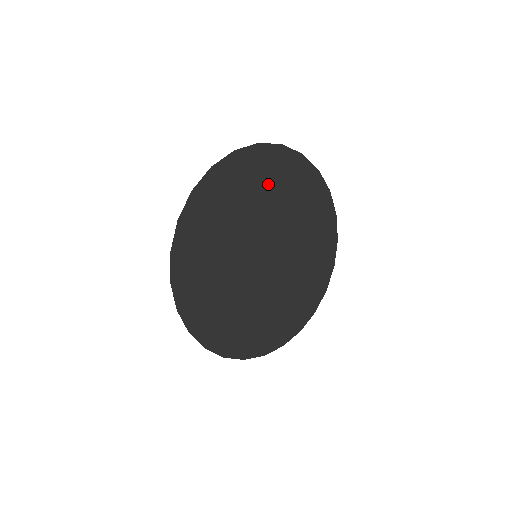
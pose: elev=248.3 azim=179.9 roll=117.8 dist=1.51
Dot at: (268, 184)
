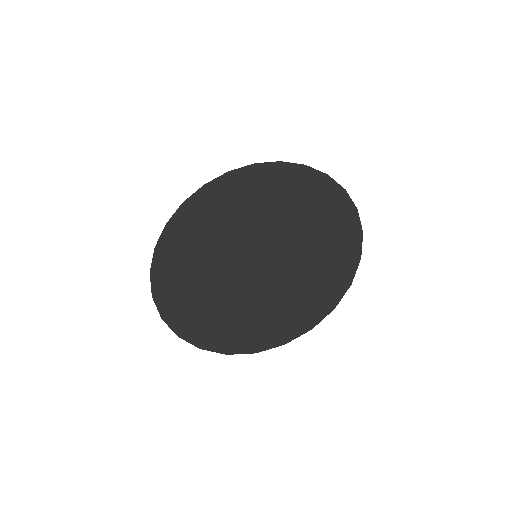
Dot at: (320, 218)
